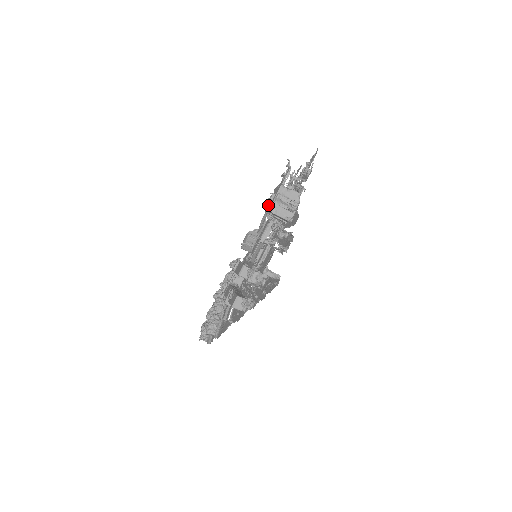
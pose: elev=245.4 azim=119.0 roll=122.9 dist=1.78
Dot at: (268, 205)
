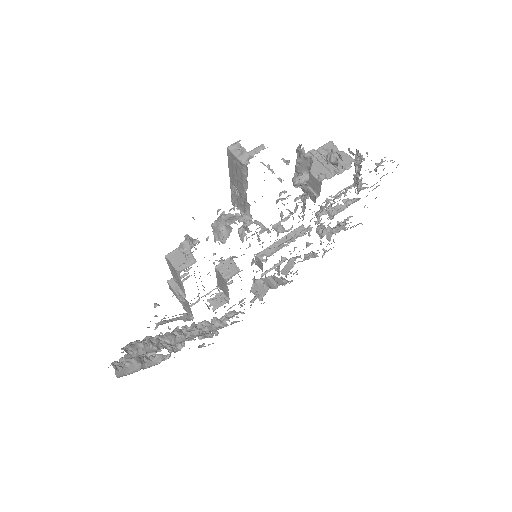
Dot at: occluded
